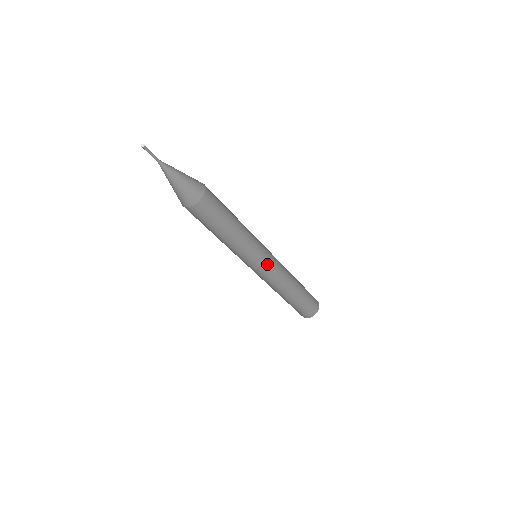
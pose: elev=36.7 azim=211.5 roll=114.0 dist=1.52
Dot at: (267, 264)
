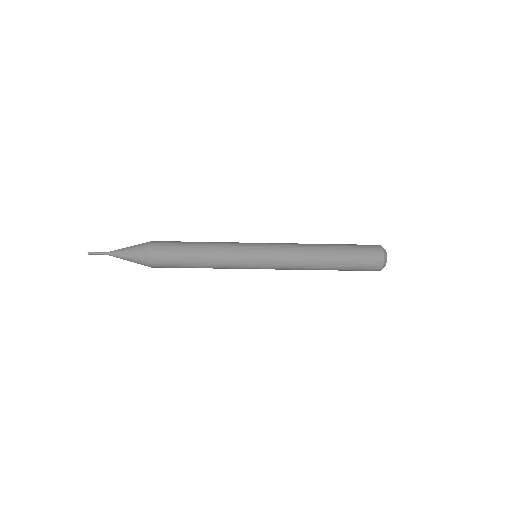
Dot at: (263, 248)
